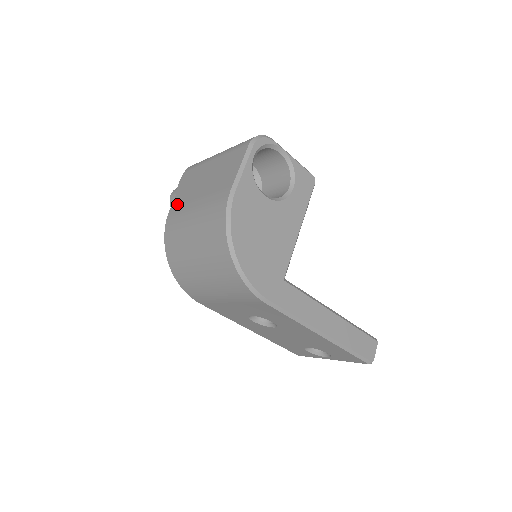
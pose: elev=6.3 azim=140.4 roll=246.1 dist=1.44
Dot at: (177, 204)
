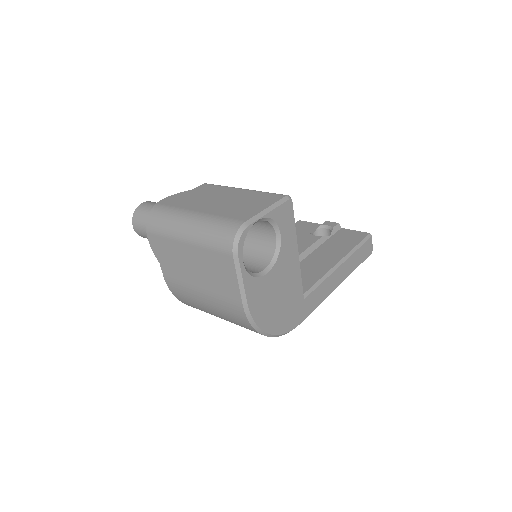
Dot at: (171, 277)
